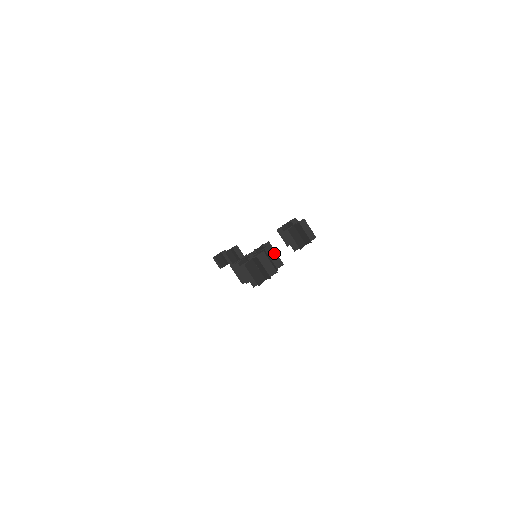
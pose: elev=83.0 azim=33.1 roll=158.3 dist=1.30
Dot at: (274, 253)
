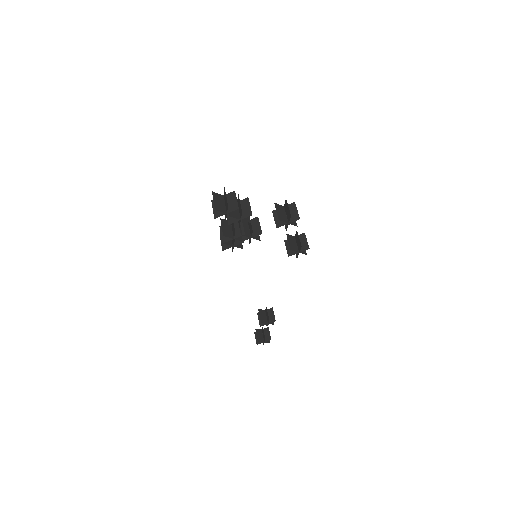
Dot at: (248, 205)
